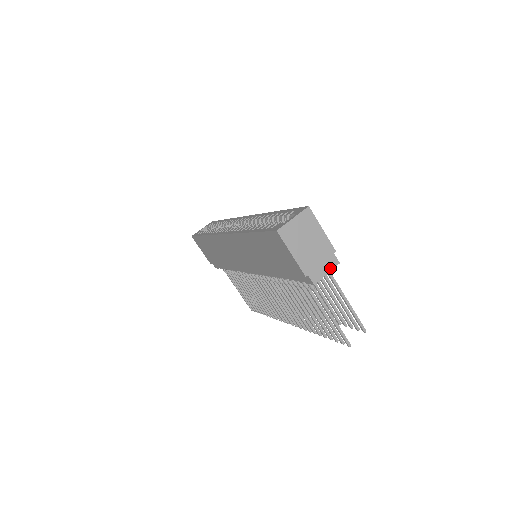
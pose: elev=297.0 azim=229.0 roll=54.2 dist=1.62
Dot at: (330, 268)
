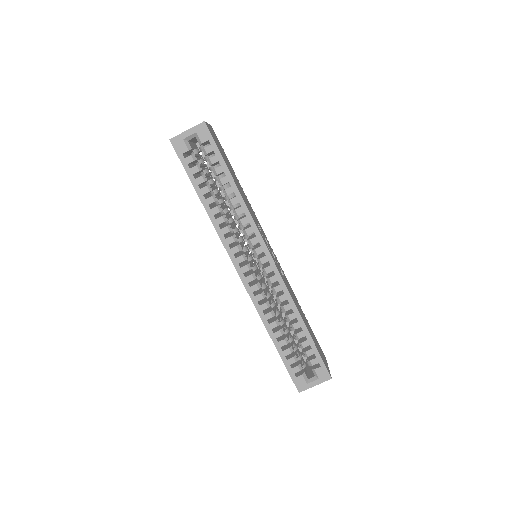
Dot at: occluded
